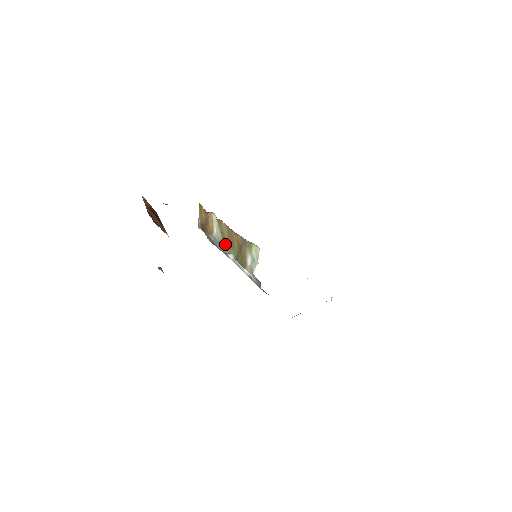
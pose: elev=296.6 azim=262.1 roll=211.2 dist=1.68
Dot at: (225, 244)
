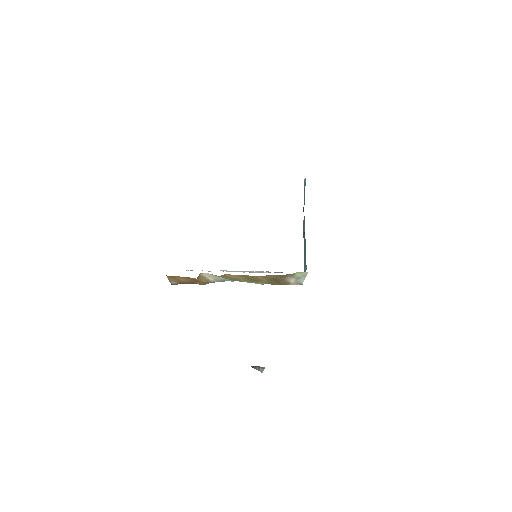
Dot at: occluded
